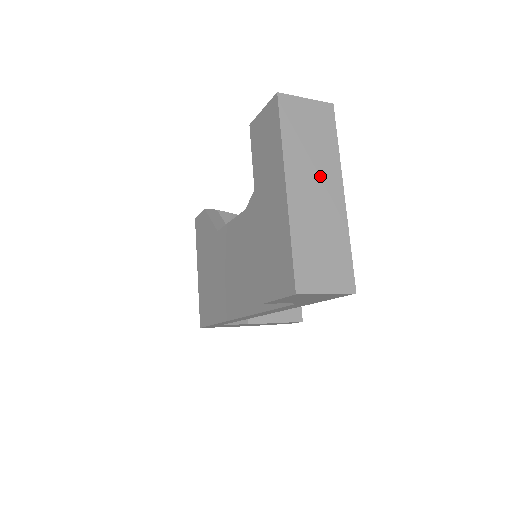
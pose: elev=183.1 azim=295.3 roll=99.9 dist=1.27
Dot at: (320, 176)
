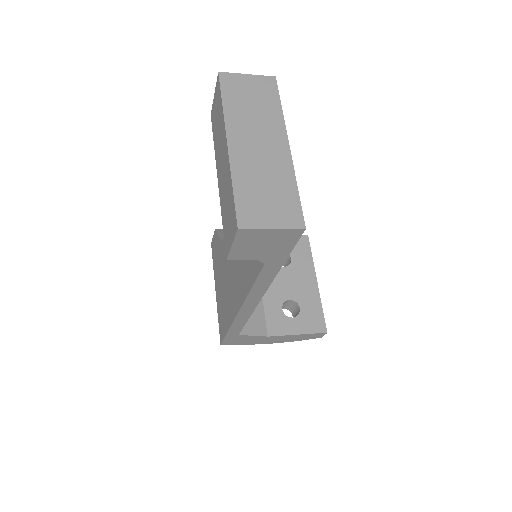
Dot at: (263, 132)
